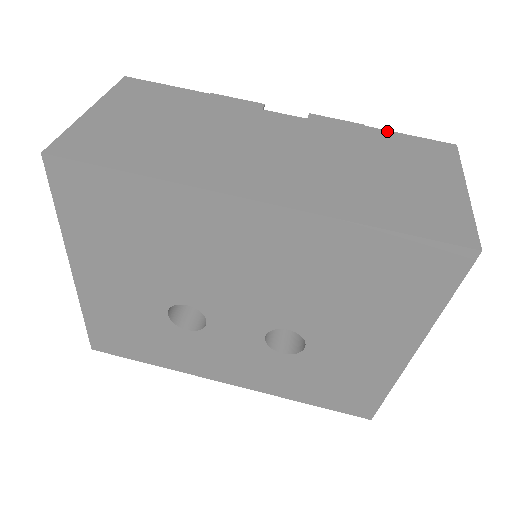
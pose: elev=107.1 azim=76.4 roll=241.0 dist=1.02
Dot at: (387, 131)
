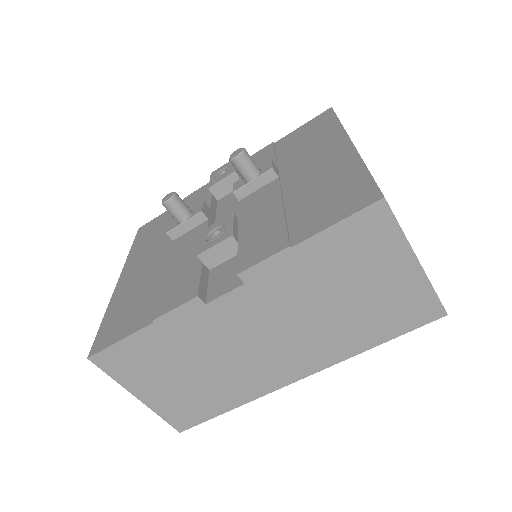
Dot at: (314, 238)
